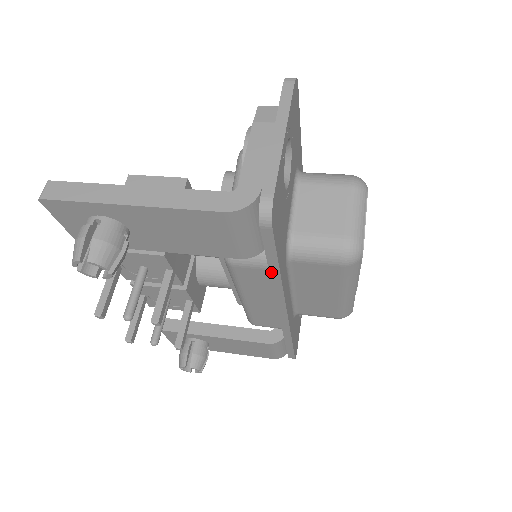
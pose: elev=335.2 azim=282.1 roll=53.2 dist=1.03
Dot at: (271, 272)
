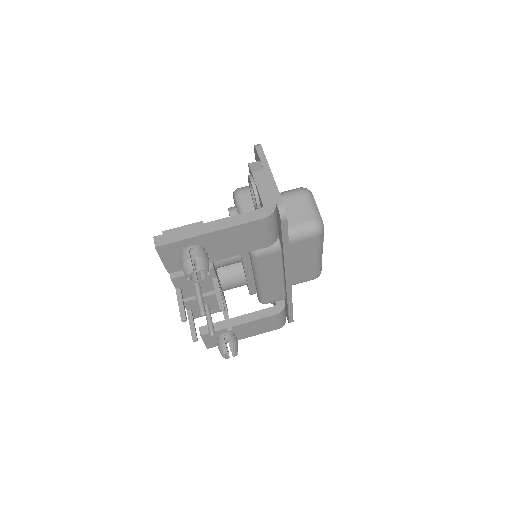
Dot at: (284, 250)
